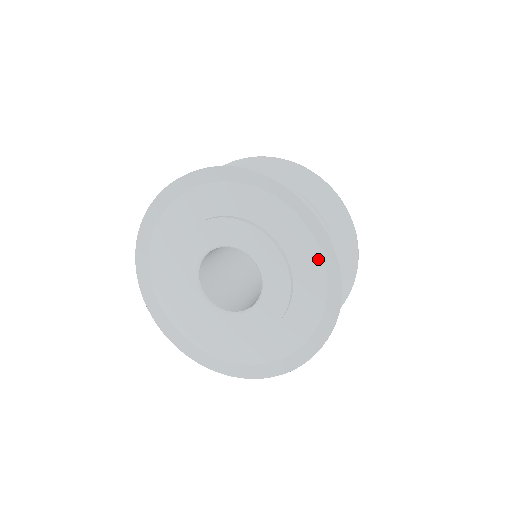
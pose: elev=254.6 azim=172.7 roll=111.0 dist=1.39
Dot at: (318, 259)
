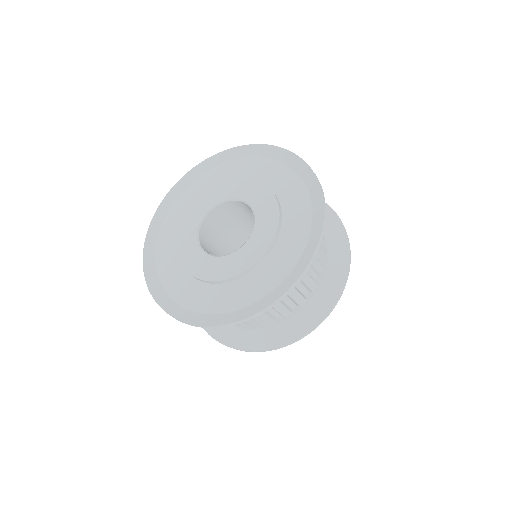
Dot at: (297, 254)
